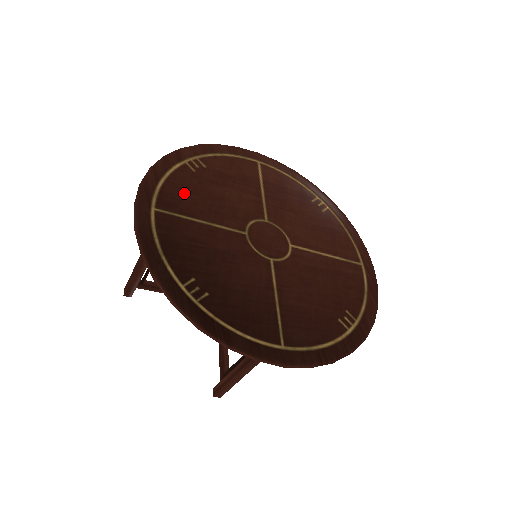
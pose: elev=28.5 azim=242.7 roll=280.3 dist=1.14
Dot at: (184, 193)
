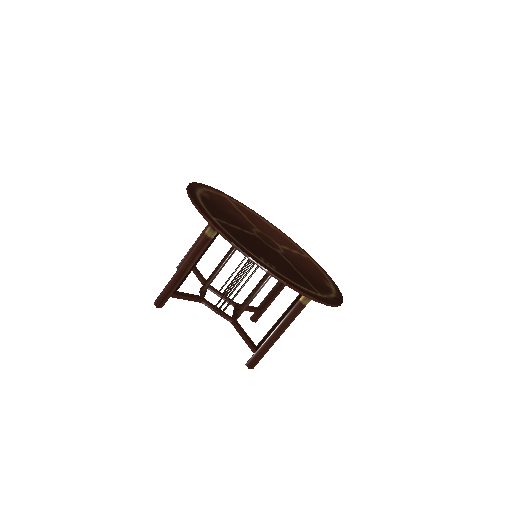
Dot at: (215, 210)
